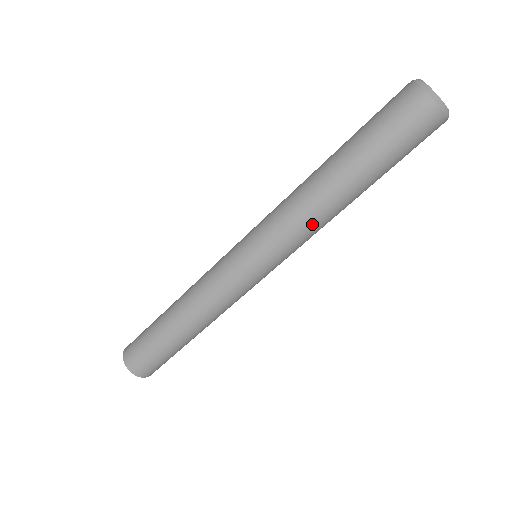
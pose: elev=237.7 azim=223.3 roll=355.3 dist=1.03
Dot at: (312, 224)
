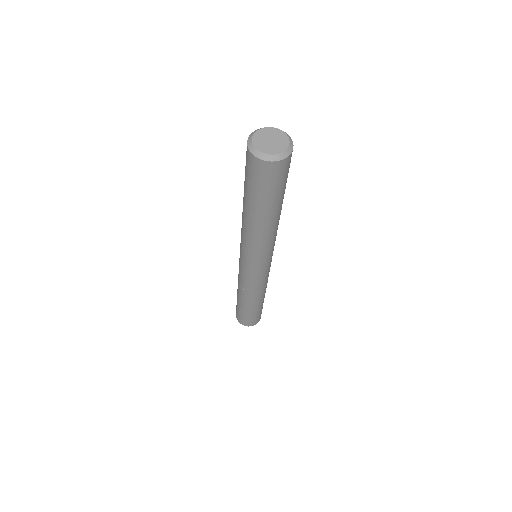
Dot at: (247, 237)
